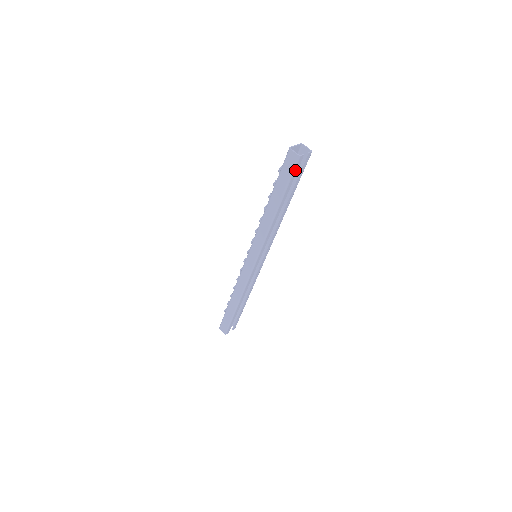
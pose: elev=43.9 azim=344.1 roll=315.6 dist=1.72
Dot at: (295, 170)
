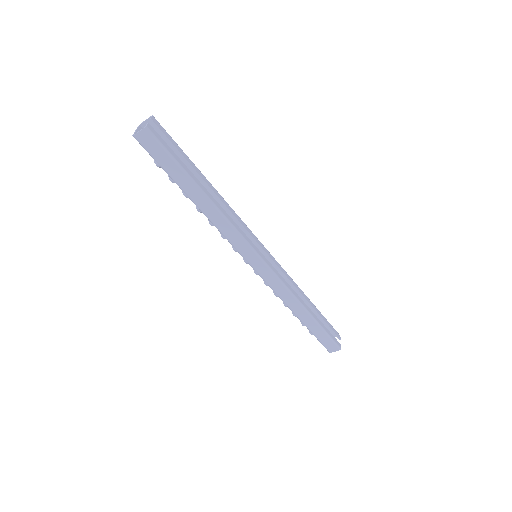
Dot at: (162, 143)
